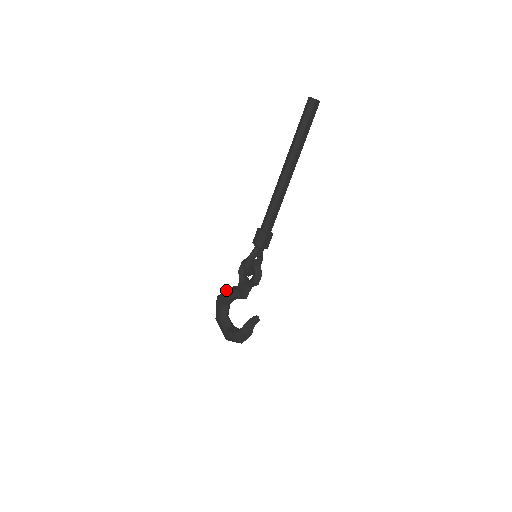
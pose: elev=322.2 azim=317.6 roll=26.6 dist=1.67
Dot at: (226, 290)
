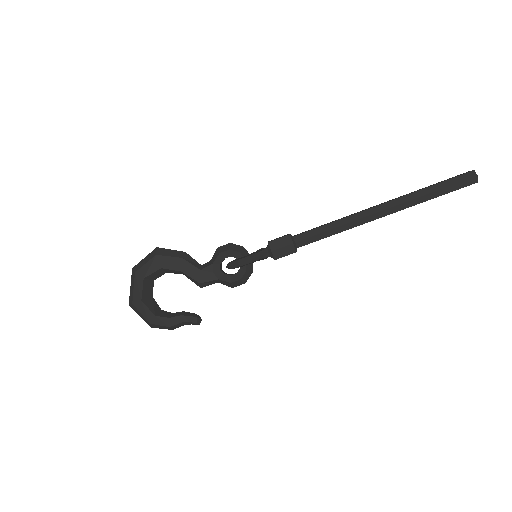
Dot at: (181, 256)
